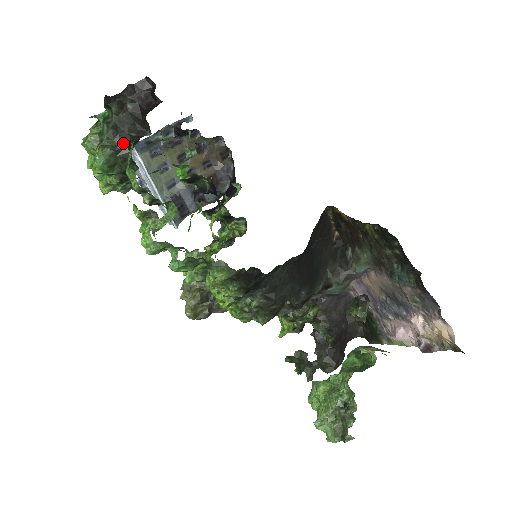
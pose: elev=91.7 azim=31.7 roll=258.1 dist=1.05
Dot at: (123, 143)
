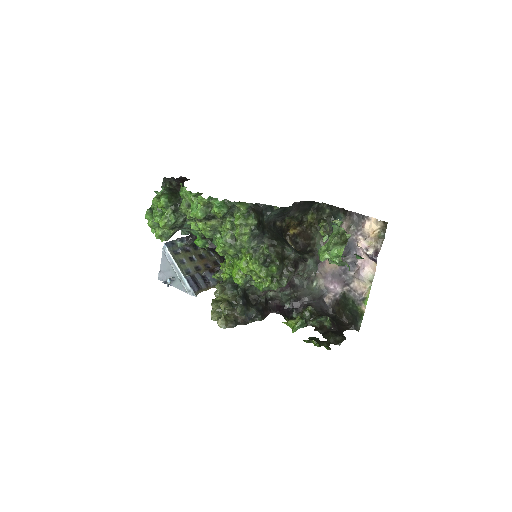
Dot at: (174, 193)
